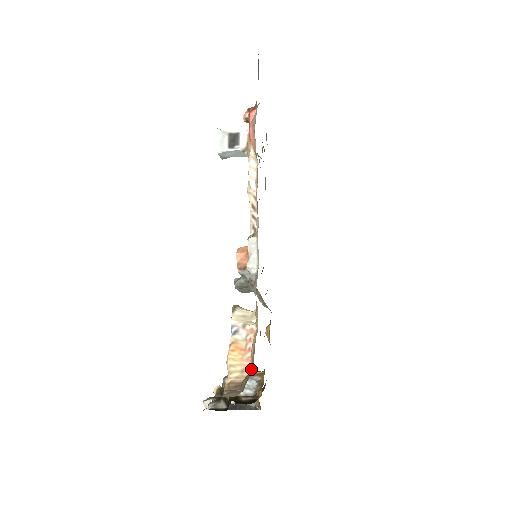
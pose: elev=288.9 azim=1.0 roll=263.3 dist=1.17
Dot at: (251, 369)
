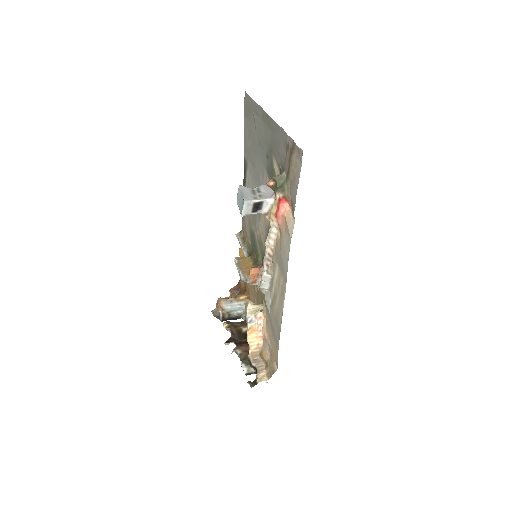
Dot at: (275, 365)
